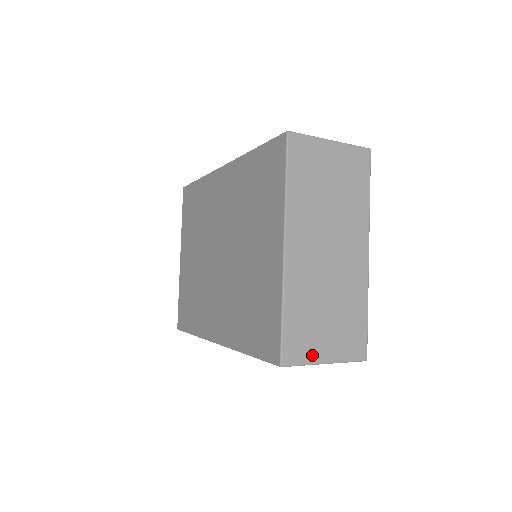
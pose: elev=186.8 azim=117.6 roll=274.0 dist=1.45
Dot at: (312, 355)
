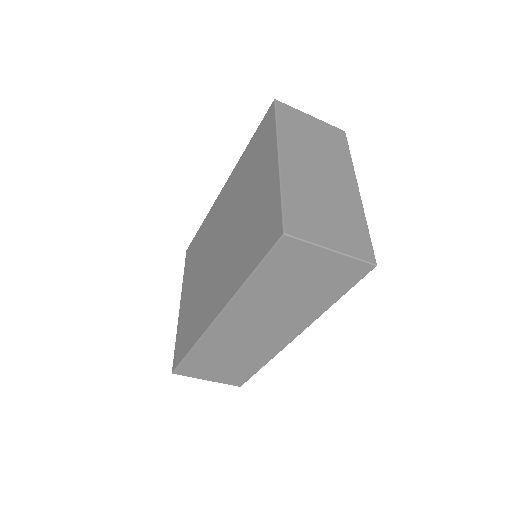
Dot at: (316, 237)
